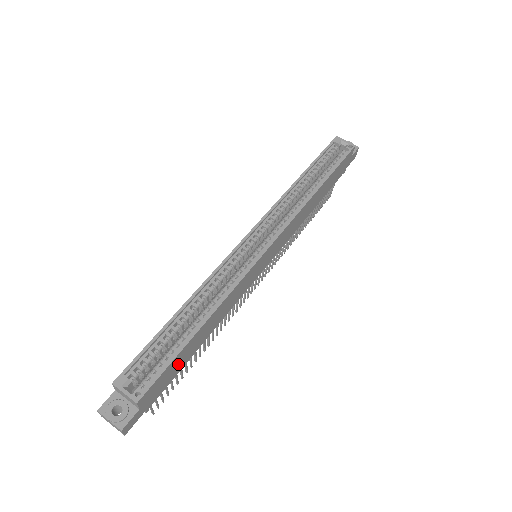
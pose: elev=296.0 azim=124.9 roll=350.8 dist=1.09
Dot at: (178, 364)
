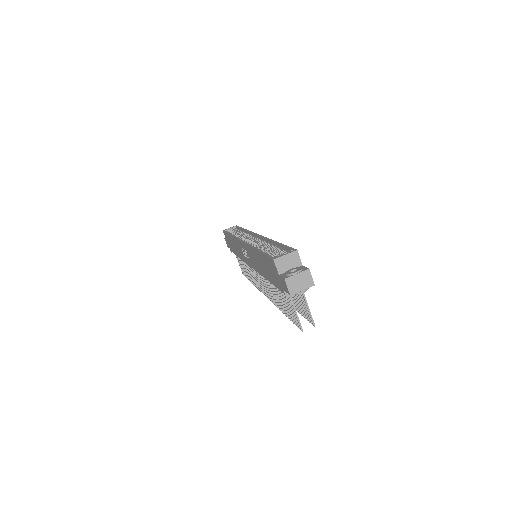
Dot at: occluded
